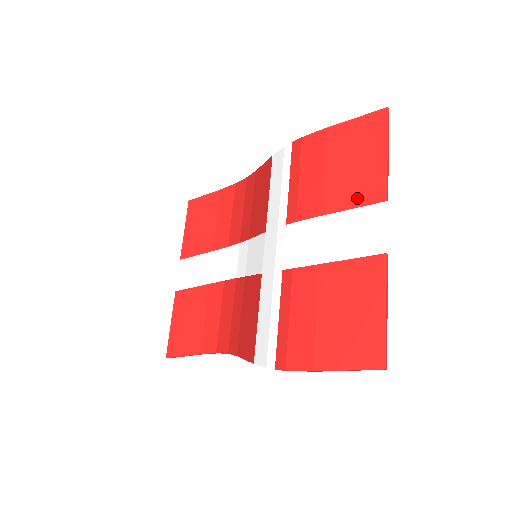
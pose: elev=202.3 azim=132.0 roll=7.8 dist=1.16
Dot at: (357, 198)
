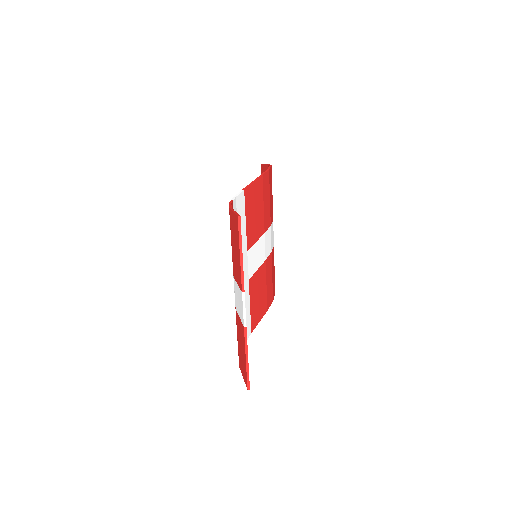
Dot at: (237, 278)
